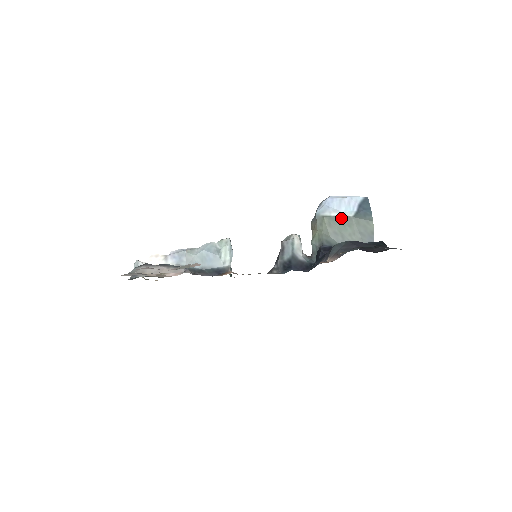
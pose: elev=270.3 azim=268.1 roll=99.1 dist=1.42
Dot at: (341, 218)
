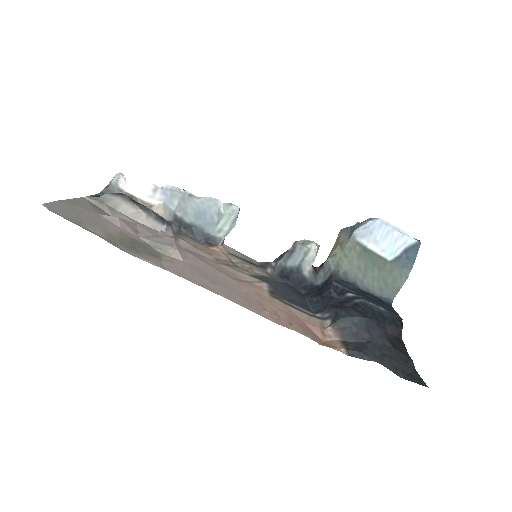
Dot at: (376, 256)
